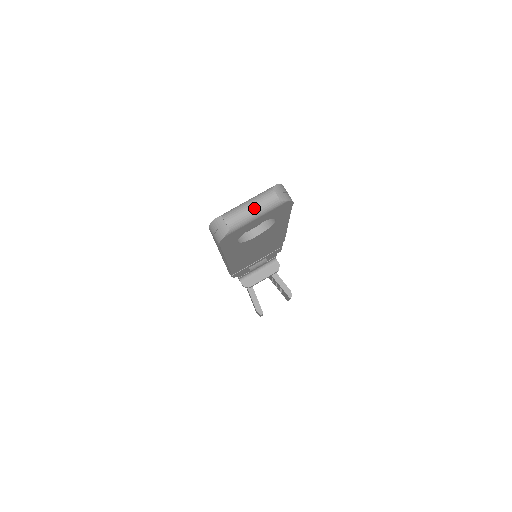
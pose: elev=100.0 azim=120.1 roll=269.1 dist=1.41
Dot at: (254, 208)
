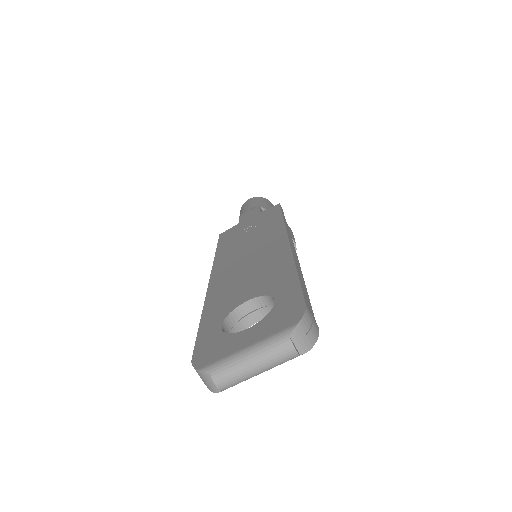
Dot at: (260, 368)
